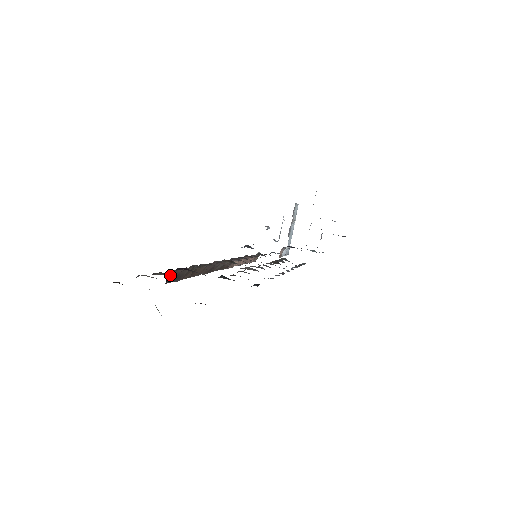
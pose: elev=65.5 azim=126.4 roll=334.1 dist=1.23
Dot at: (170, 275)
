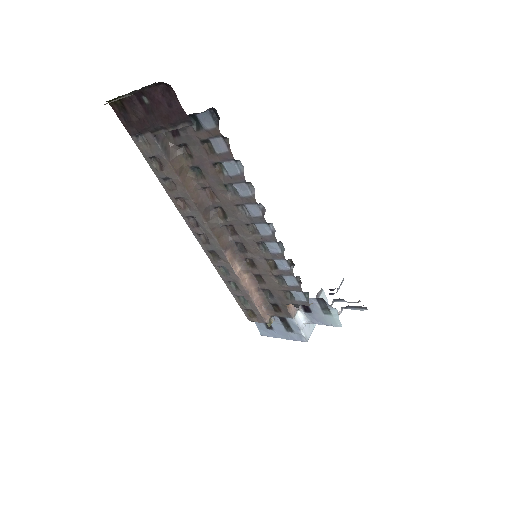
Dot at: (161, 137)
